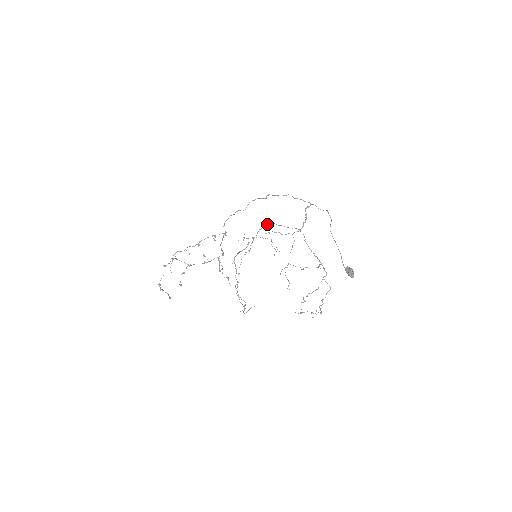
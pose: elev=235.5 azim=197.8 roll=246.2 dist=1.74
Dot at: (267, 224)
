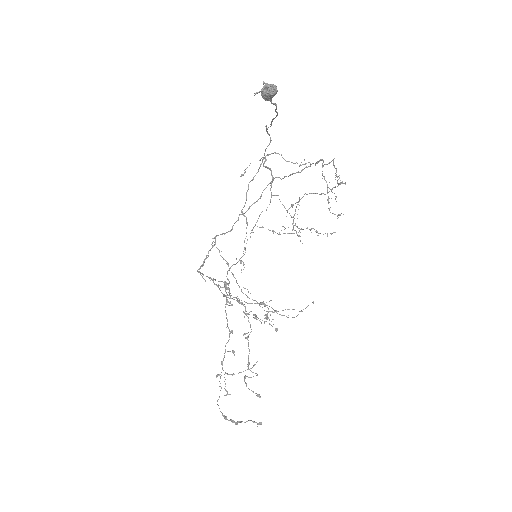
Dot at: (237, 220)
